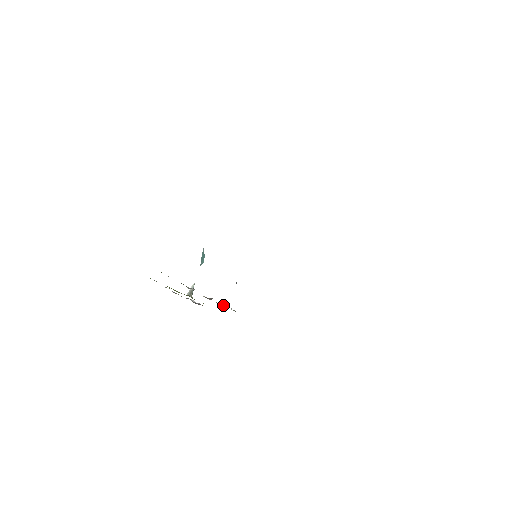
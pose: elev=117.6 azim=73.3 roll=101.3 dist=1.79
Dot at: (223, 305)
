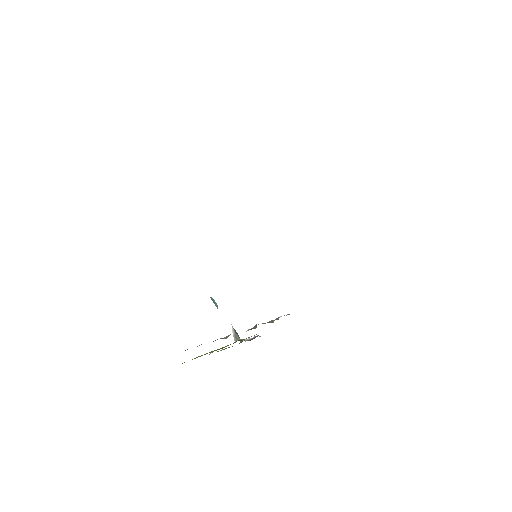
Dot at: (273, 320)
